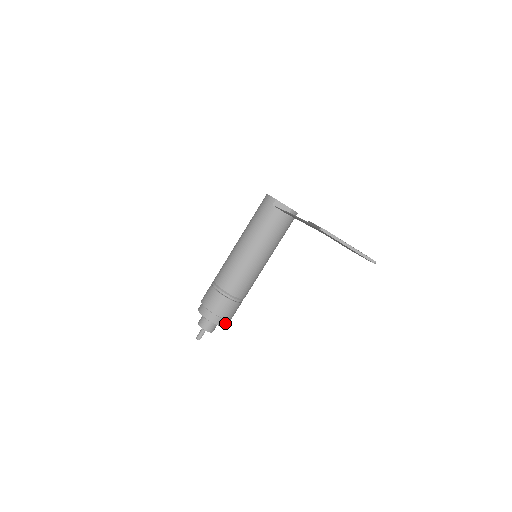
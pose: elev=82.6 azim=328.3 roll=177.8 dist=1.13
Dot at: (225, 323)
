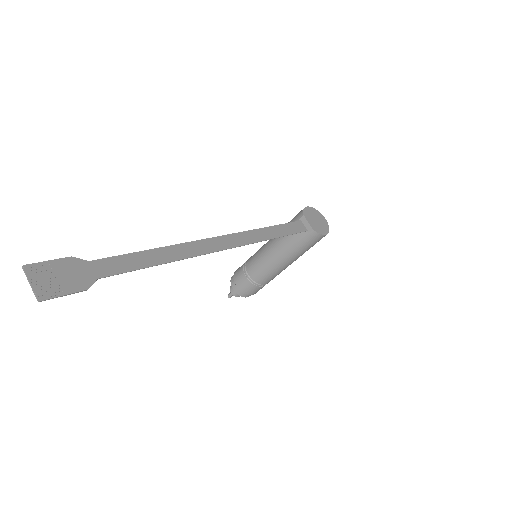
Dot at: (245, 295)
